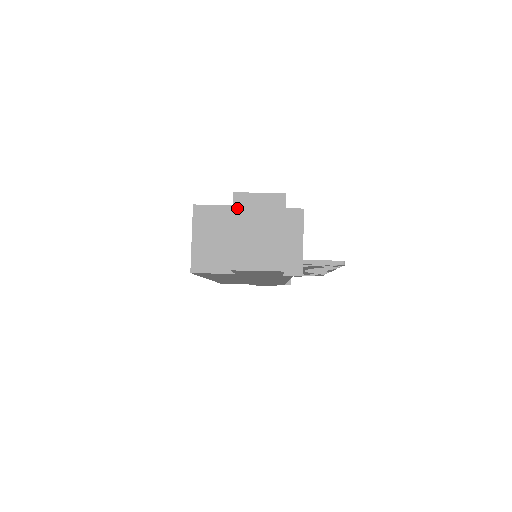
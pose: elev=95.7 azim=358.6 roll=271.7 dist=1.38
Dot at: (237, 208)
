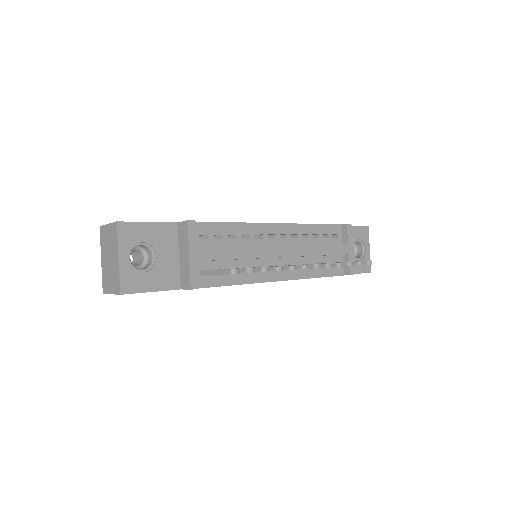
Dot at: (101, 240)
